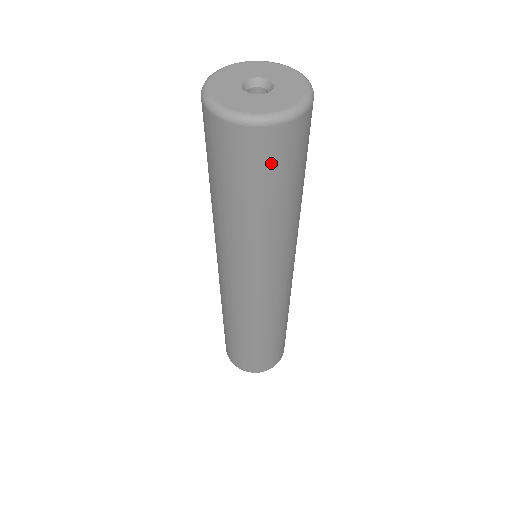
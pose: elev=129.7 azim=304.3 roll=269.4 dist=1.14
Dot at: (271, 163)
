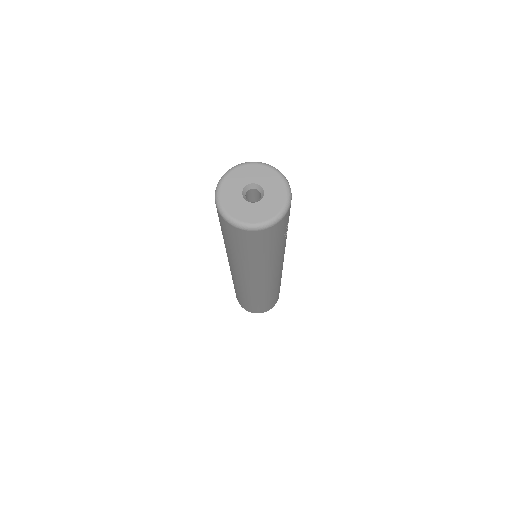
Dot at: (235, 237)
